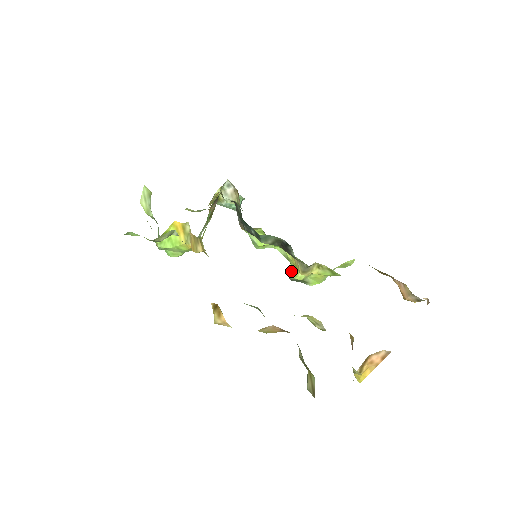
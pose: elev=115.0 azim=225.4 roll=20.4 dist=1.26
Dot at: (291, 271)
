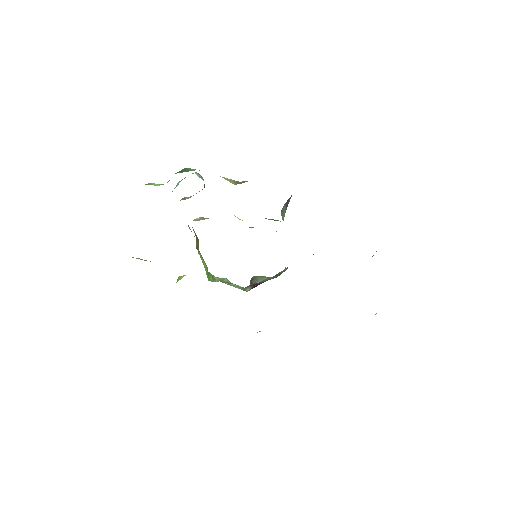
Dot at: occluded
